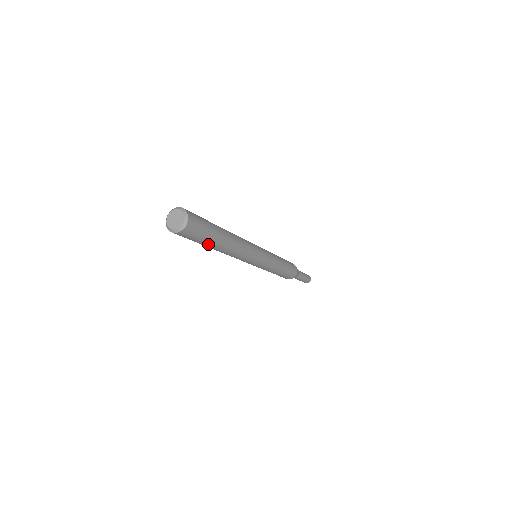
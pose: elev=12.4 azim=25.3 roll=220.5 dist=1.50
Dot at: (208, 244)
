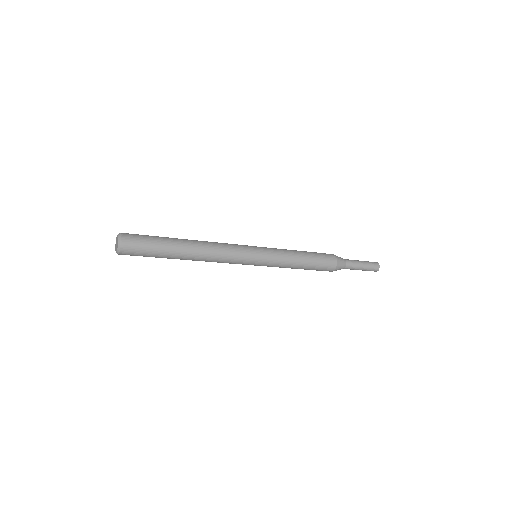
Dot at: (165, 256)
